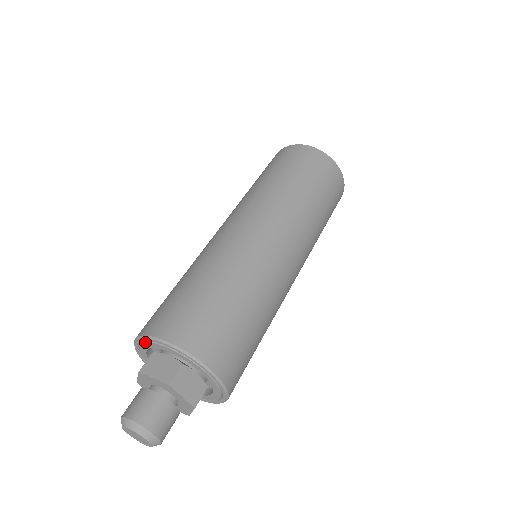
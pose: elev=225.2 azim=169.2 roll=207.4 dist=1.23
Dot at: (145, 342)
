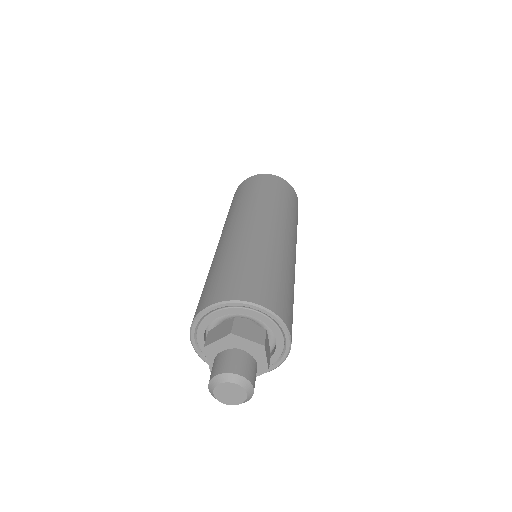
Dot at: (198, 328)
